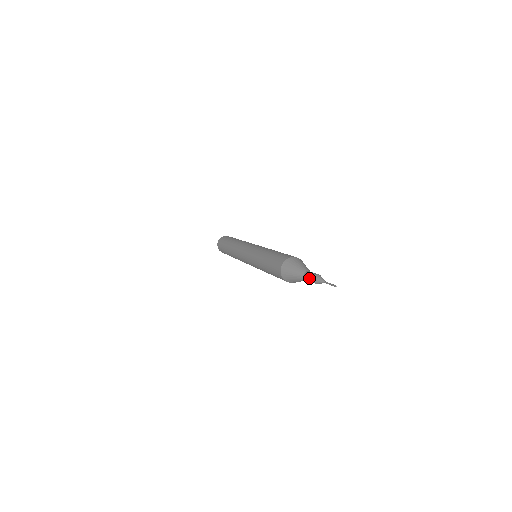
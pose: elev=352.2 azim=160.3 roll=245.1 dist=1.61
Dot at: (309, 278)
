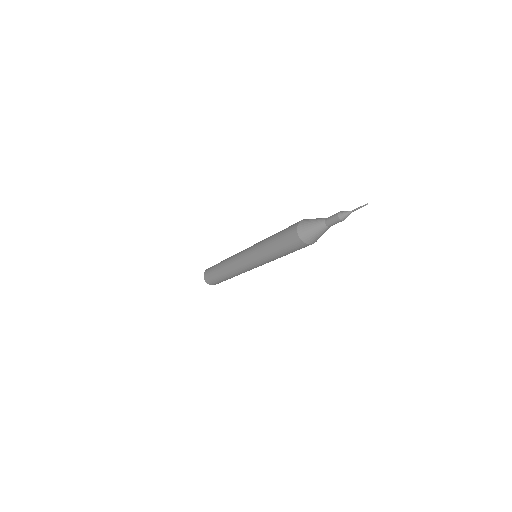
Dot at: (334, 214)
